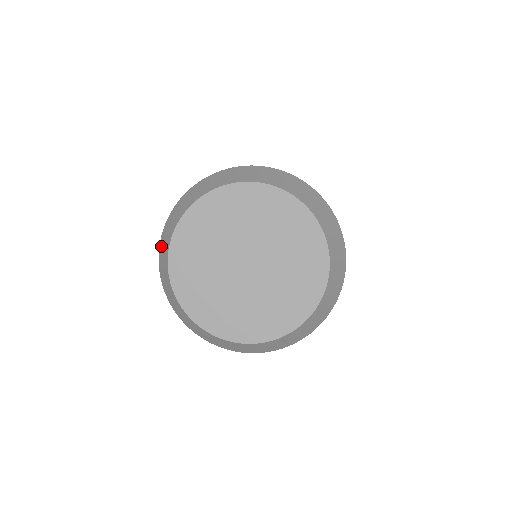
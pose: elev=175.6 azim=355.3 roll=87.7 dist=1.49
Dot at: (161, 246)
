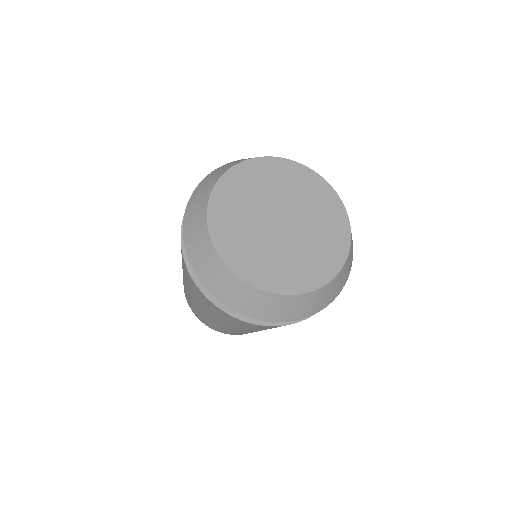
Dot at: (202, 273)
